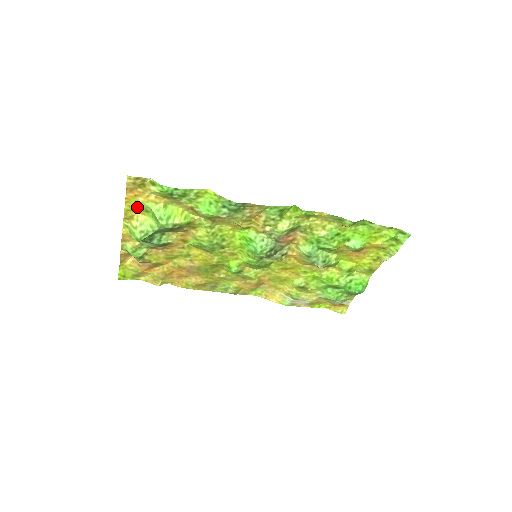
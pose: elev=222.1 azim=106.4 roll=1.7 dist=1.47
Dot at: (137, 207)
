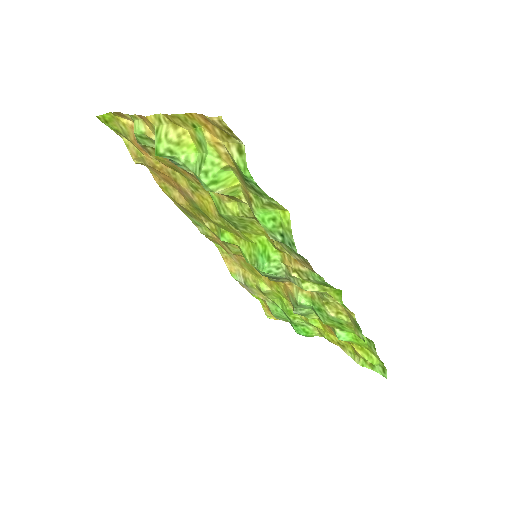
Dot at: (194, 128)
